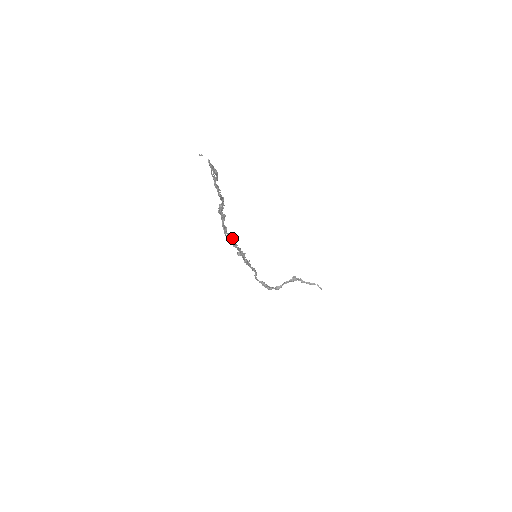
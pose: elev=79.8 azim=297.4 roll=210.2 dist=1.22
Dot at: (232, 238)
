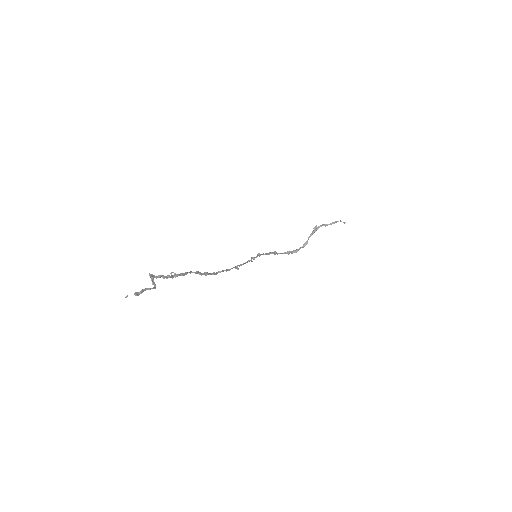
Dot at: (219, 272)
